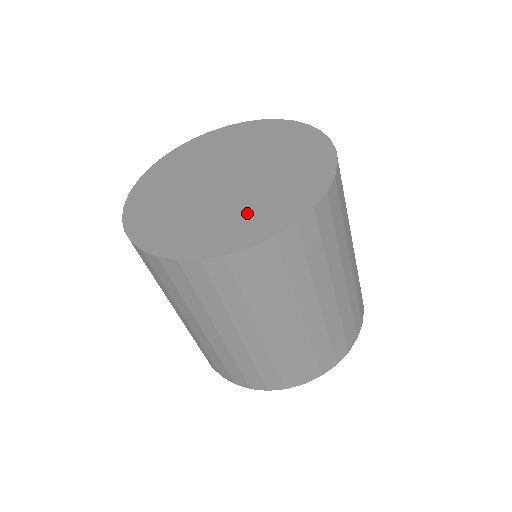
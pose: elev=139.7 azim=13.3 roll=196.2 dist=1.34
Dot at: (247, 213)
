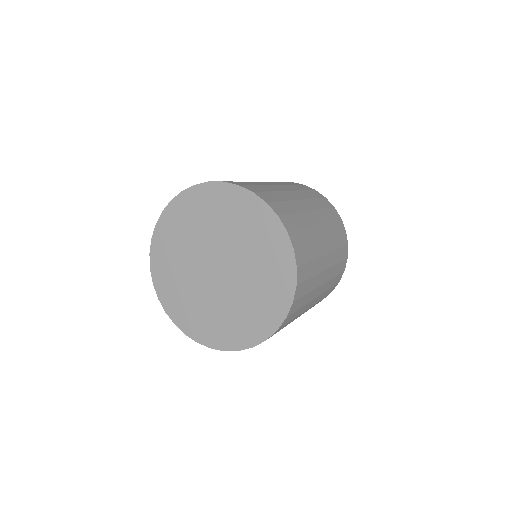
Dot at: (255, 301)
